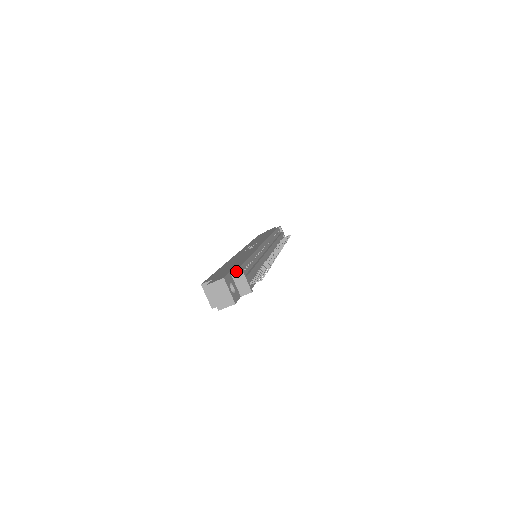
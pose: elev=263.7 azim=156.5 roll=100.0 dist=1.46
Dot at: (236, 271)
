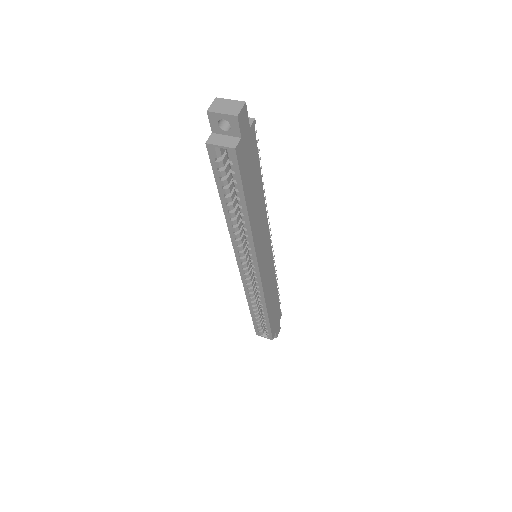
Dot at: occluded
